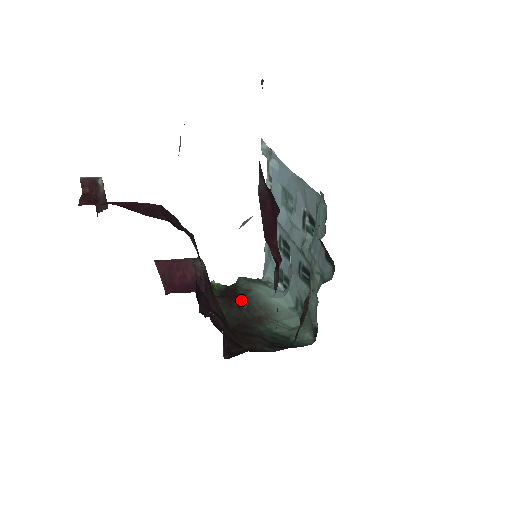
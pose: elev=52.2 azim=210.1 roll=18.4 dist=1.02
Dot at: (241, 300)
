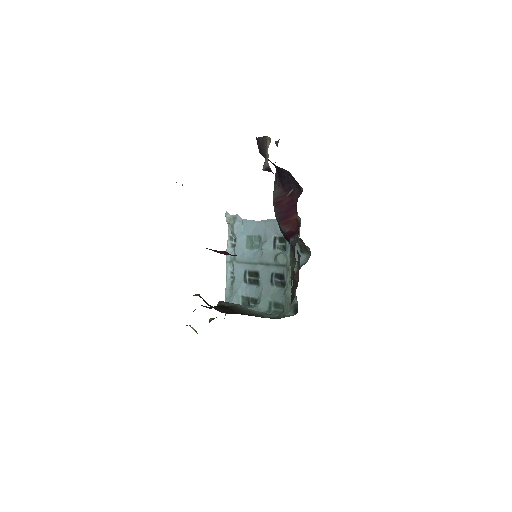
Dot at: (231, 308)
